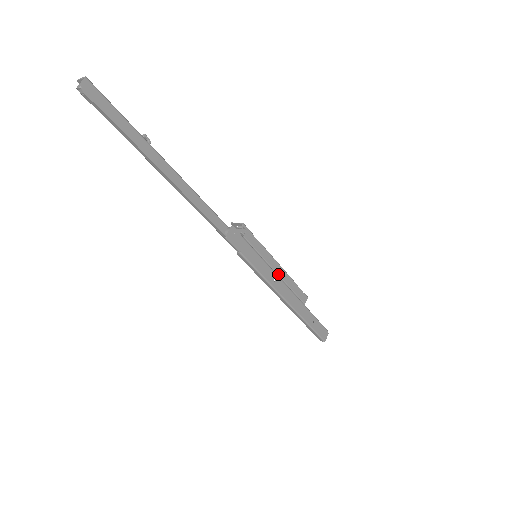
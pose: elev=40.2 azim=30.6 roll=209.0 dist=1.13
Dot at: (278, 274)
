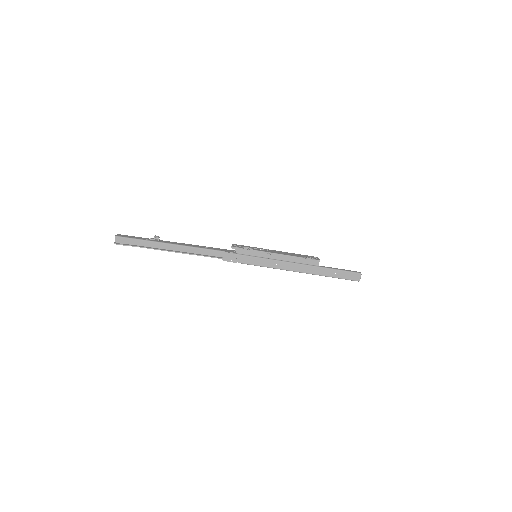
Dot at: (278, 259)
